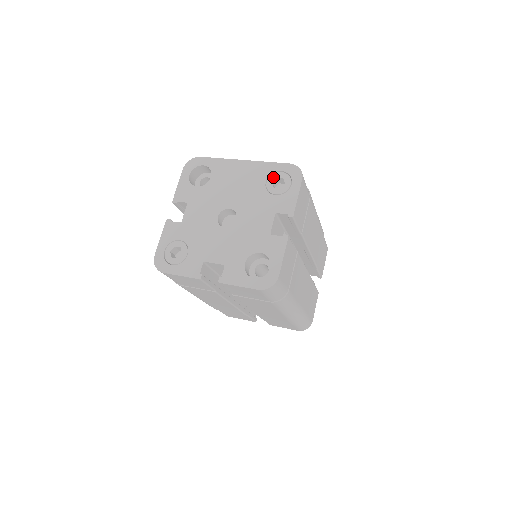
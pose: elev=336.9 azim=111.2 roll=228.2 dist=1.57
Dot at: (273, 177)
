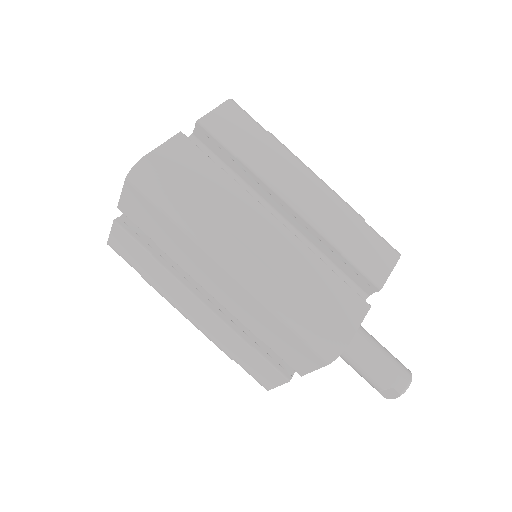
Dot at: occluded
